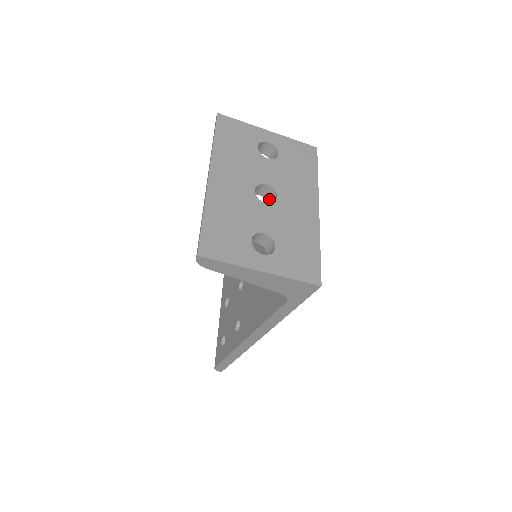
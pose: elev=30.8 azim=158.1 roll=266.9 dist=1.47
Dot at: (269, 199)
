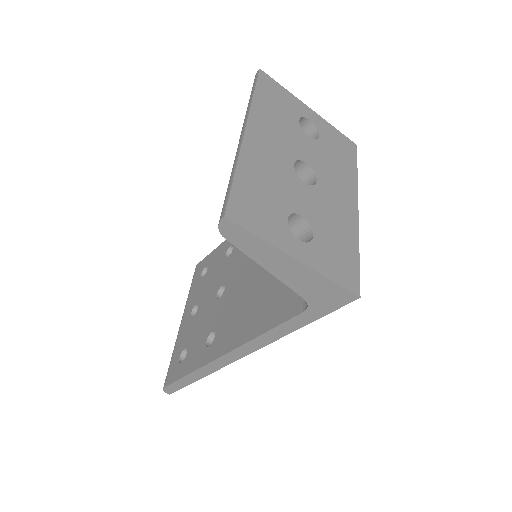
Dot at: occluded
